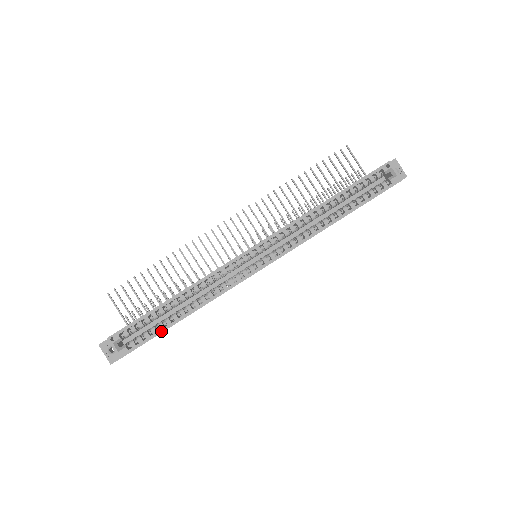
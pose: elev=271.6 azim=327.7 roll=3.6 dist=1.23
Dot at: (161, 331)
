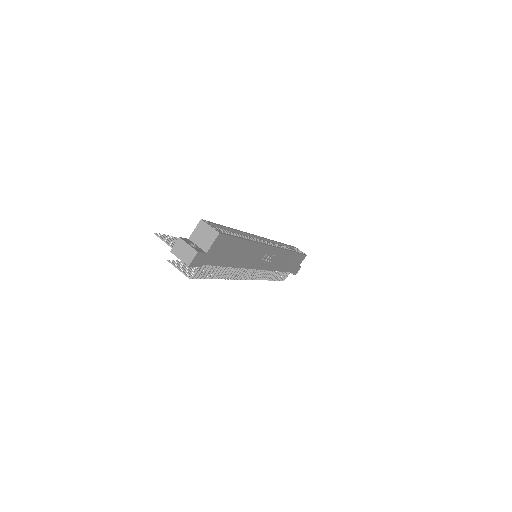
Dot at: (238, 237)
